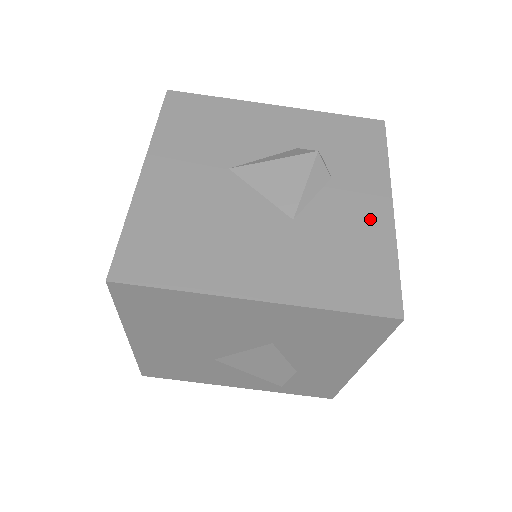
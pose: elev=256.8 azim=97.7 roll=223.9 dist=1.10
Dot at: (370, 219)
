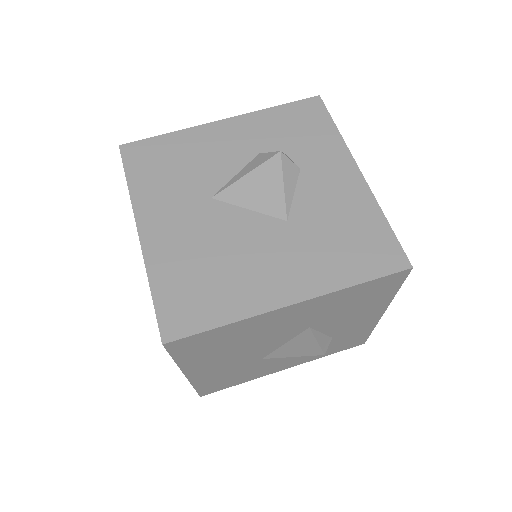
Dot at: (348, 193)
